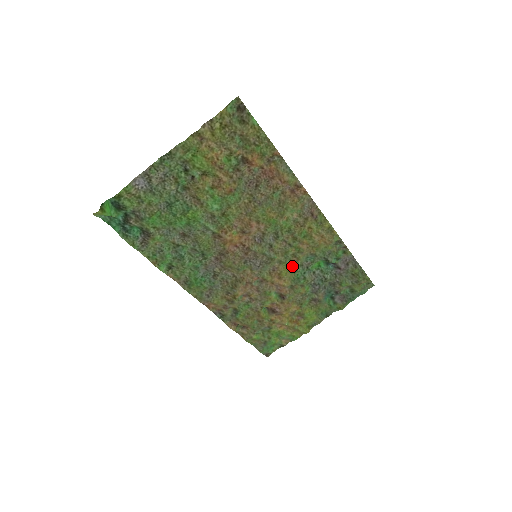
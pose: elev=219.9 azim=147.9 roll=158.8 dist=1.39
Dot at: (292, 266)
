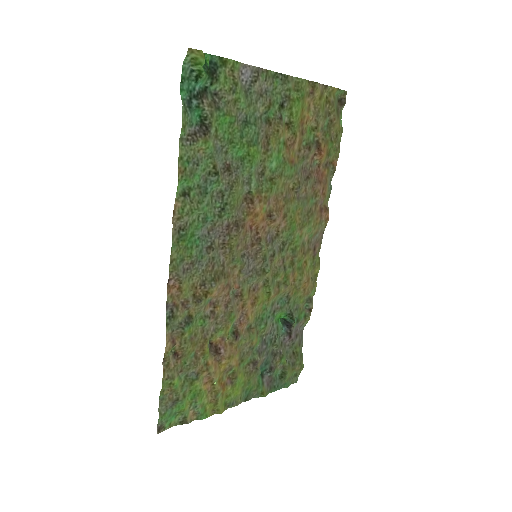
Dot at: (269, 297)
